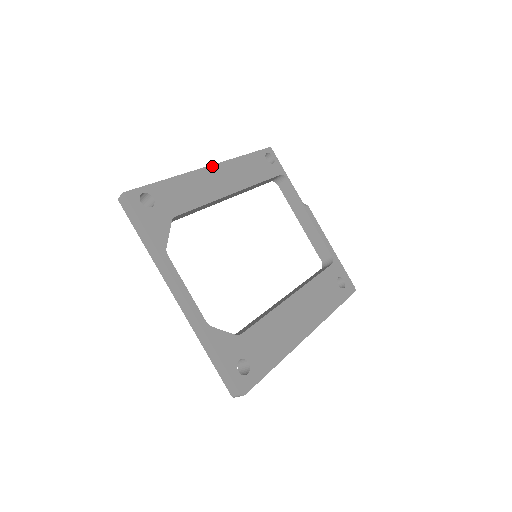
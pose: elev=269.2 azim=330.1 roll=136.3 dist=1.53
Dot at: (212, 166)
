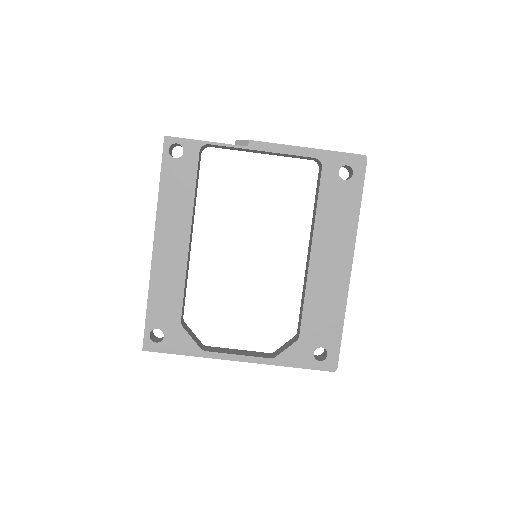
Dot at: (154, 243)
